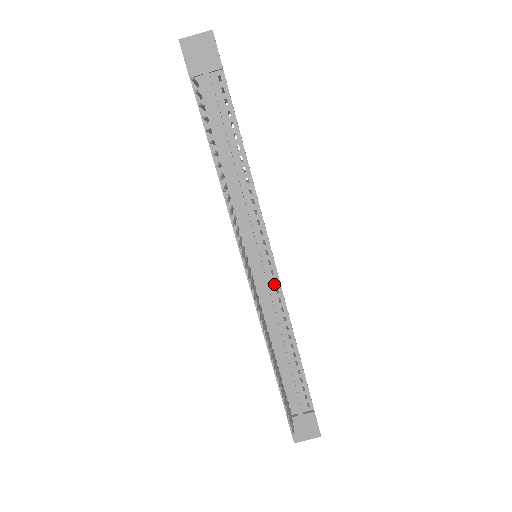
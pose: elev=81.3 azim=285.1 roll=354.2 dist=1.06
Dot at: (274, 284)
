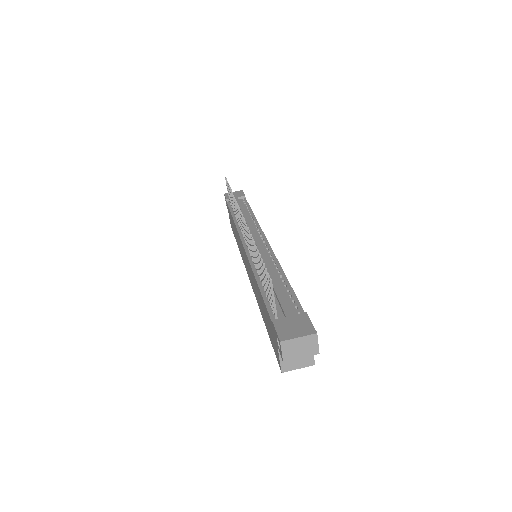
Dot at: (267, 250)
